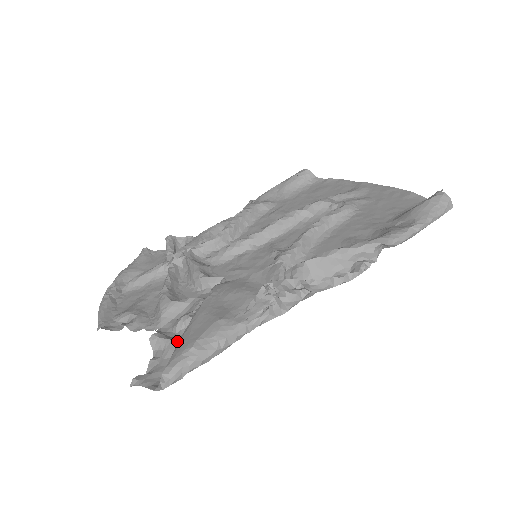
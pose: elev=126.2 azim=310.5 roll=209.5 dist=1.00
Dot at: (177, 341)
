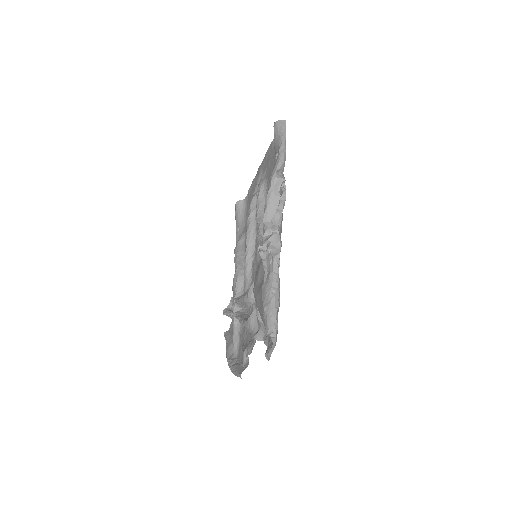
Dot at: occluded
